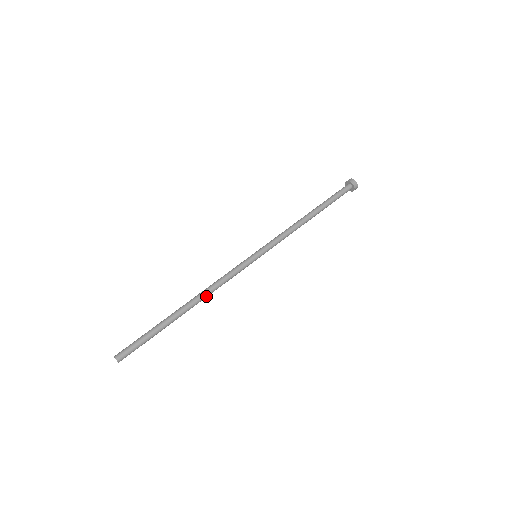
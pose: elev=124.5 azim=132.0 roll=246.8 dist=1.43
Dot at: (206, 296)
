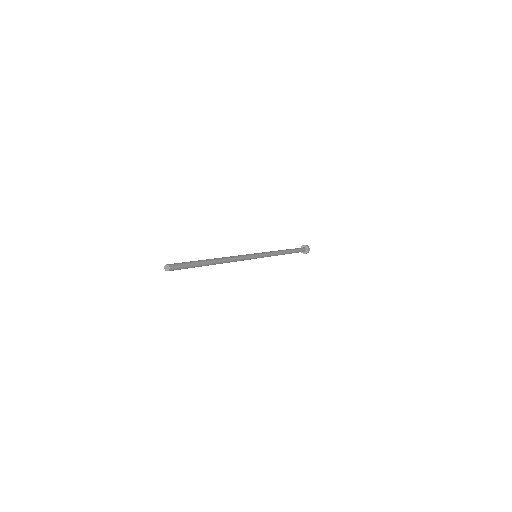
Dot at: (227, 258)
